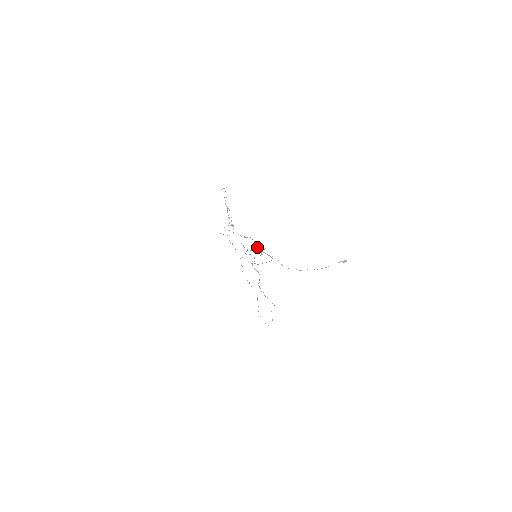
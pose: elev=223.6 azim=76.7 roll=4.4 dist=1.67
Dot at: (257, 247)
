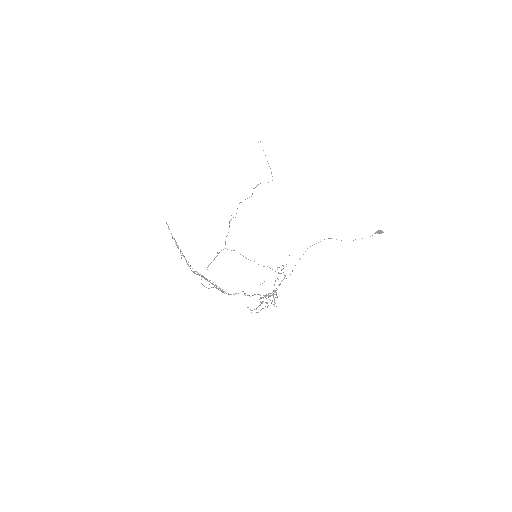
Dot at: (265, 295)
